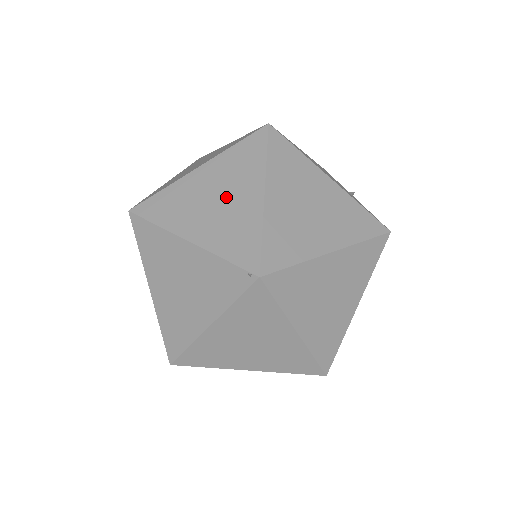
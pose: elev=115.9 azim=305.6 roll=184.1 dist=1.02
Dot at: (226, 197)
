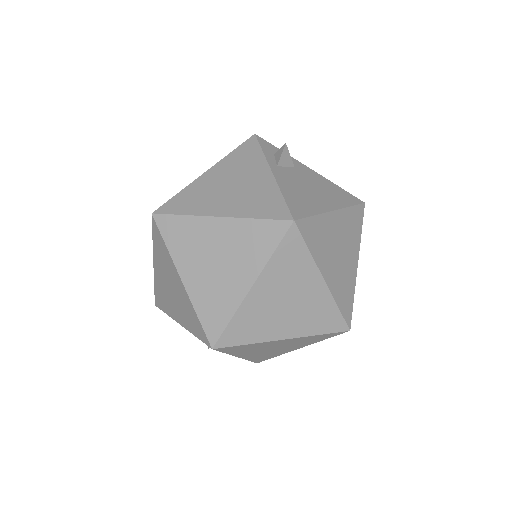
Dot at: (172, 287)
